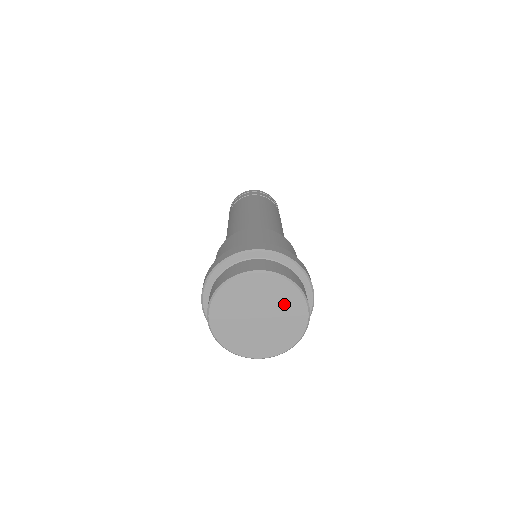
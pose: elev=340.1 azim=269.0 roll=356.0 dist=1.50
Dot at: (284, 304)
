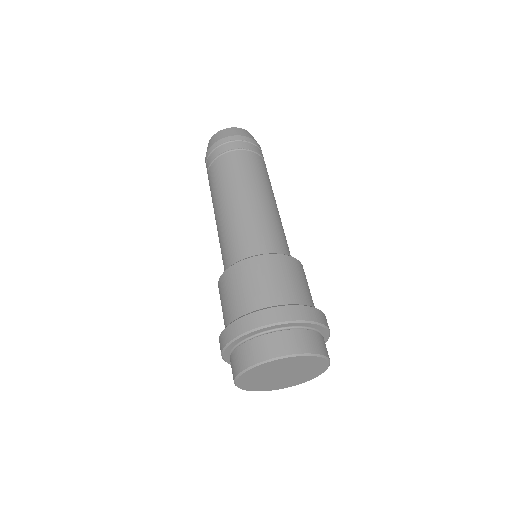
Dot at: (307, 365)
